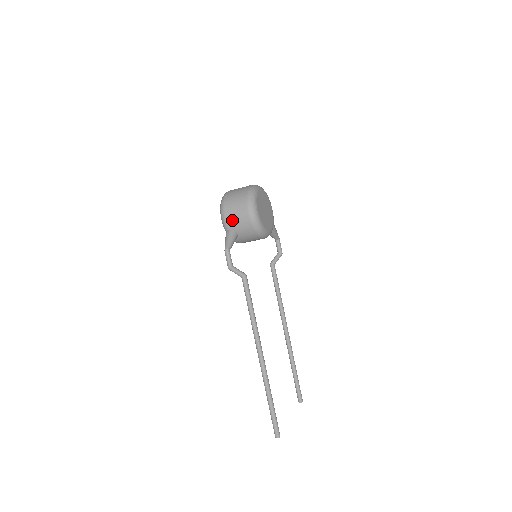
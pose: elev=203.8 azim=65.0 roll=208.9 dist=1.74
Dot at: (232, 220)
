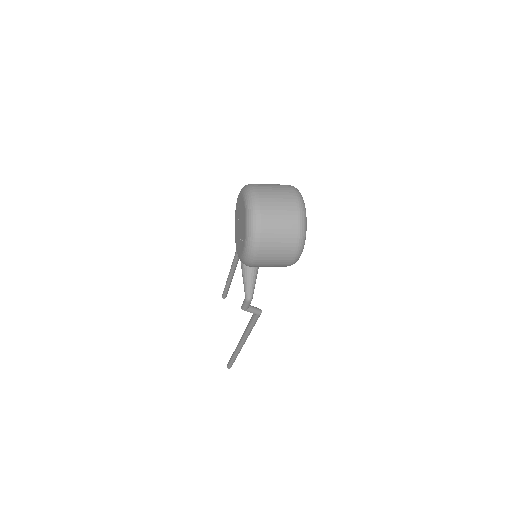
Dot at: (264, 264)
